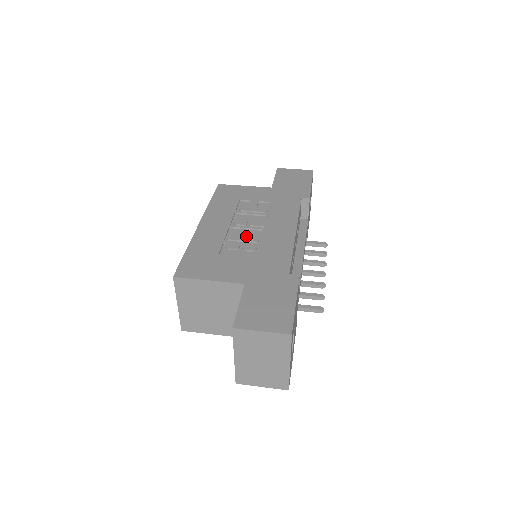
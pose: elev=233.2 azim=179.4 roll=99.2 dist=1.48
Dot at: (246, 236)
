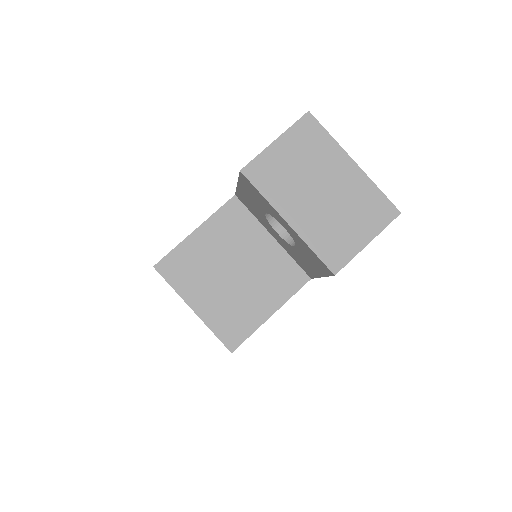
Dot at: occluded
